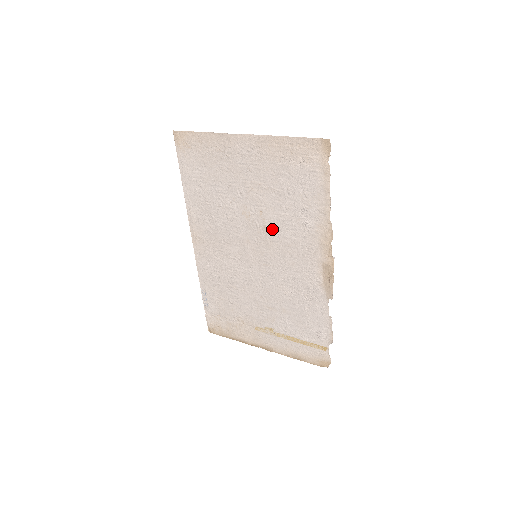
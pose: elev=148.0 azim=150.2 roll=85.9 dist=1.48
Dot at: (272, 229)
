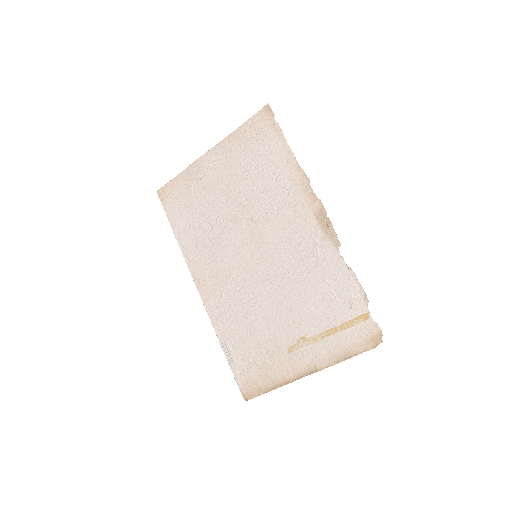
Dot at: (258, 215)
